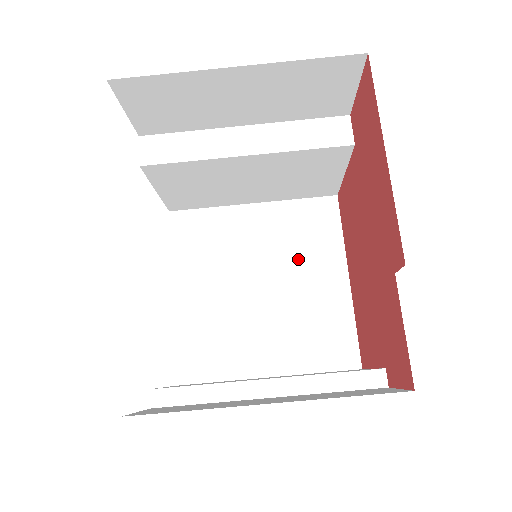
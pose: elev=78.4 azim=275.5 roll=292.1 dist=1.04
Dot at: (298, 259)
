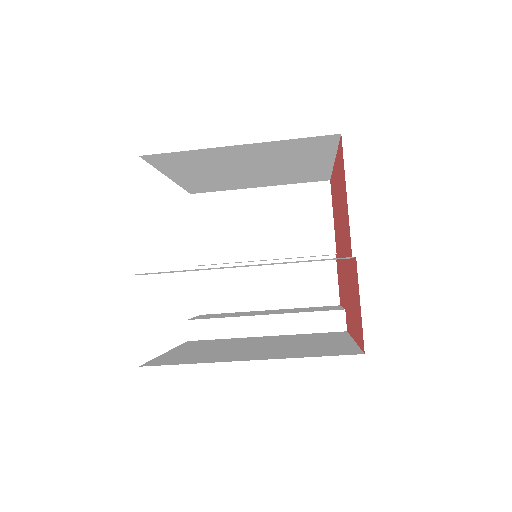
Dot at: (287, 160)
